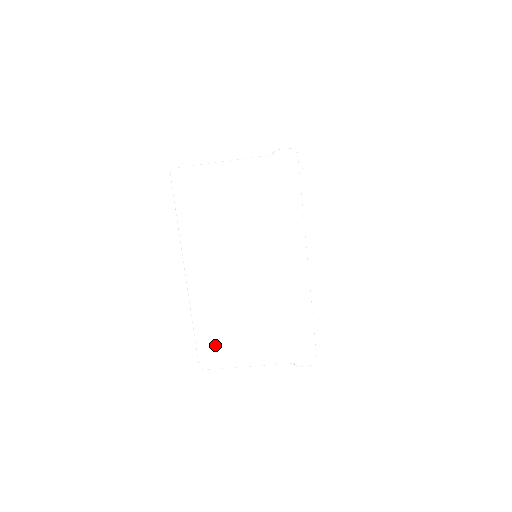
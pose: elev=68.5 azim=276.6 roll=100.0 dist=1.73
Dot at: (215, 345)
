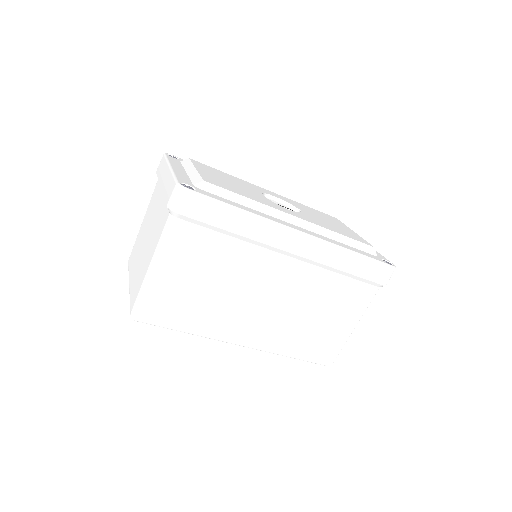
Dot at: (319, 347)
